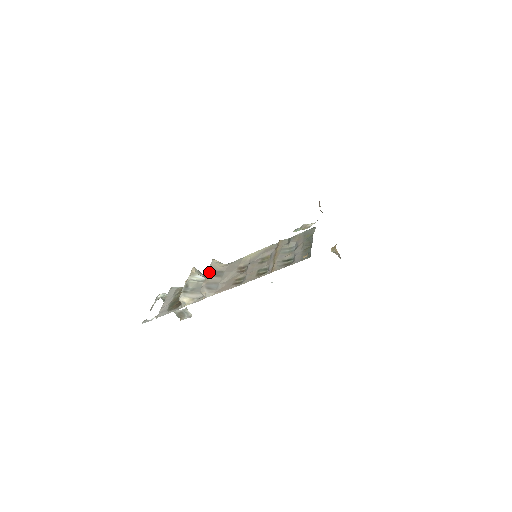
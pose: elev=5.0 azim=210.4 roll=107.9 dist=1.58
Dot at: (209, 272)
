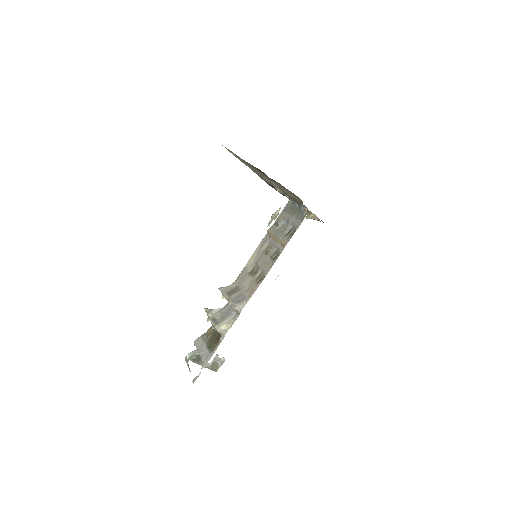
Dot at: (226, 295)
